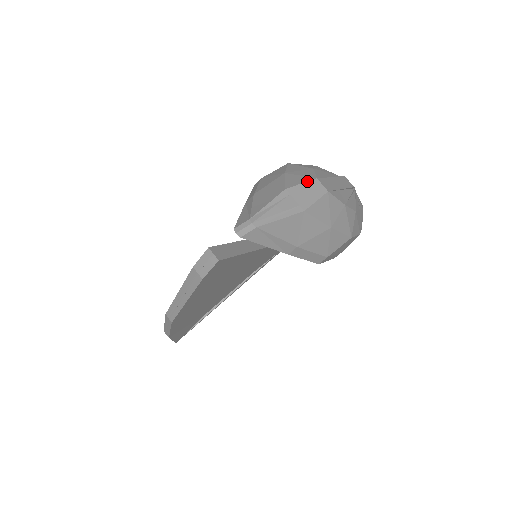
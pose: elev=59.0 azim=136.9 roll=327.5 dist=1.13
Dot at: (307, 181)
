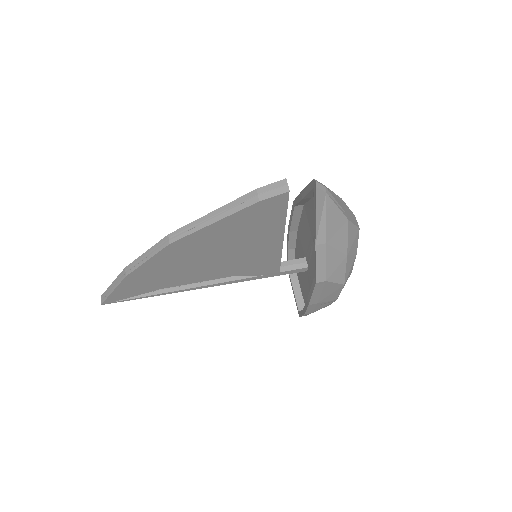
Dot at: occluded
